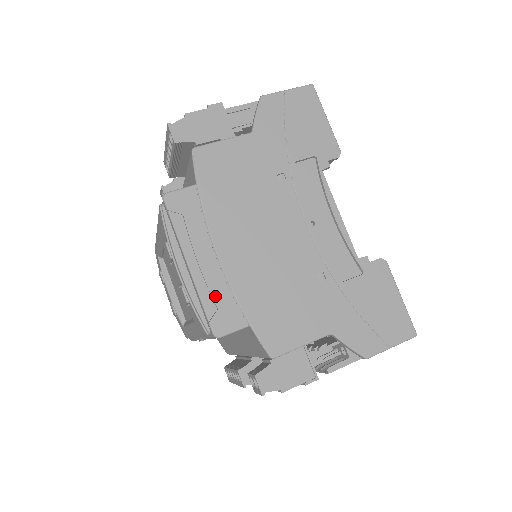
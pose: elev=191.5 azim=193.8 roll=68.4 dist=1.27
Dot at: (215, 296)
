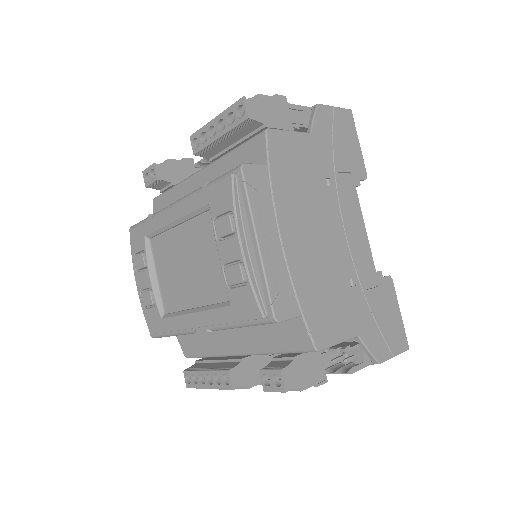
Dot at: (278, 279)
